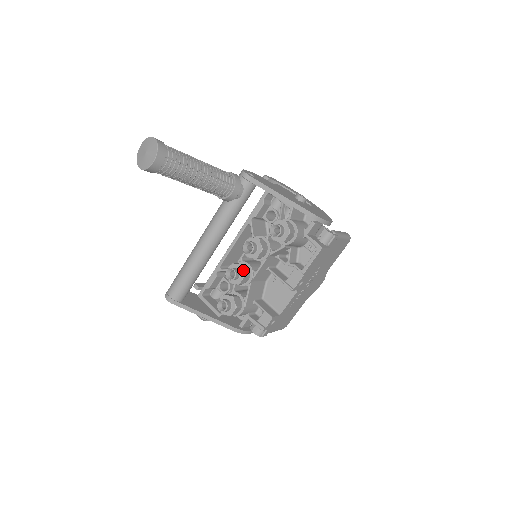
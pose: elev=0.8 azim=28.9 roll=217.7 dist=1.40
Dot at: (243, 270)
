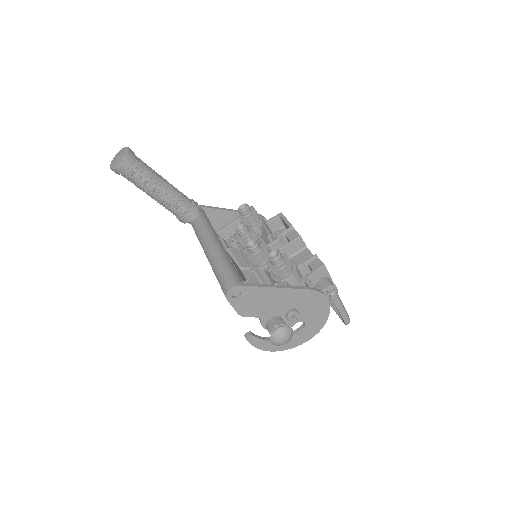
Dot at: occluded
